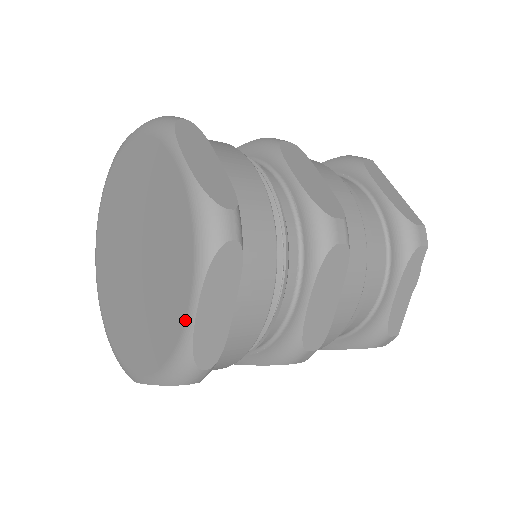
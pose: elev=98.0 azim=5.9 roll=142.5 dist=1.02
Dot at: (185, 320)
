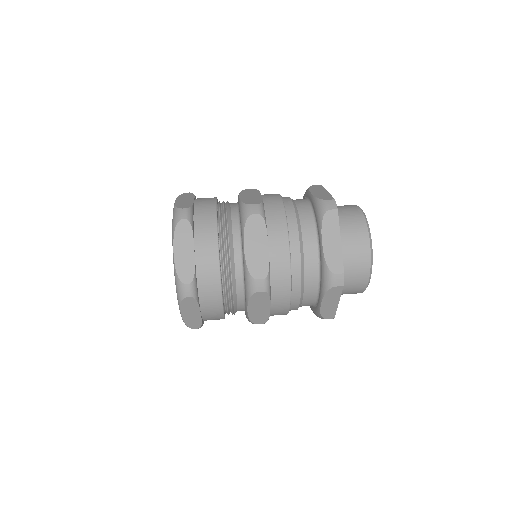
Dot at: (173, 261)
